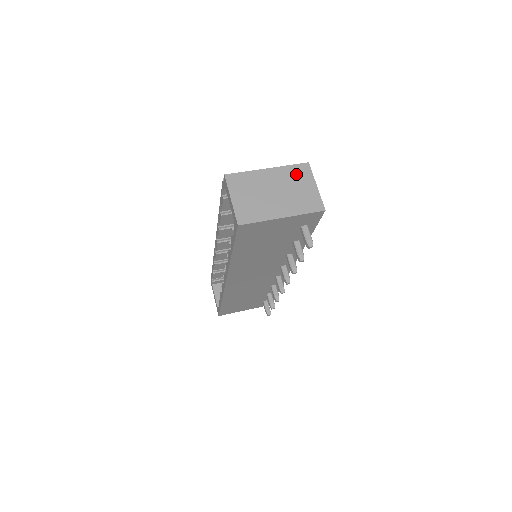
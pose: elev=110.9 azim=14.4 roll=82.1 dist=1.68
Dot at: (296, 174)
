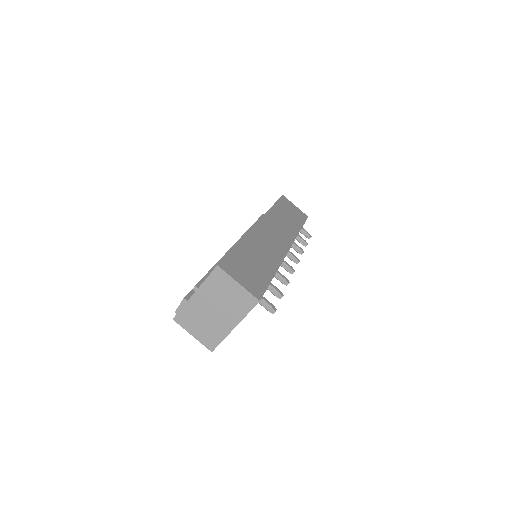
Dot at: (216, 284)
